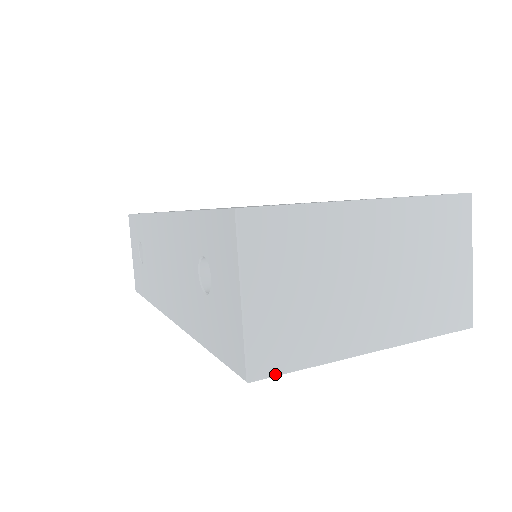
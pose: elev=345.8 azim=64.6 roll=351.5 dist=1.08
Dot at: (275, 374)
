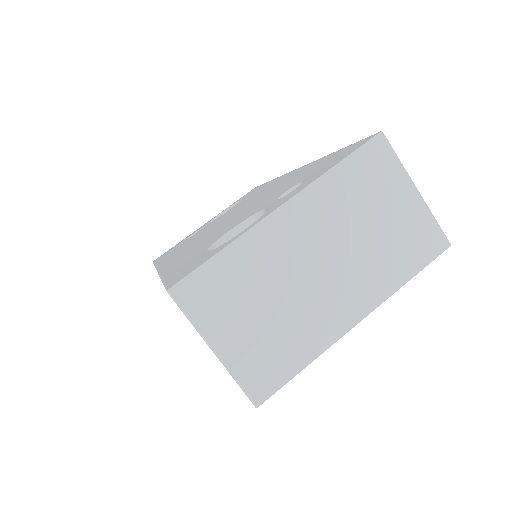
Dot at: (276, 390)
